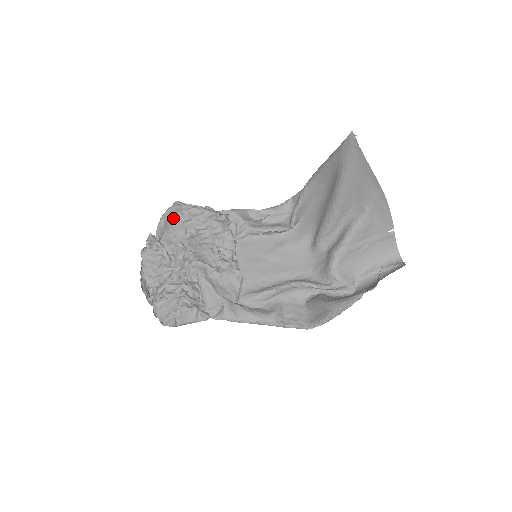
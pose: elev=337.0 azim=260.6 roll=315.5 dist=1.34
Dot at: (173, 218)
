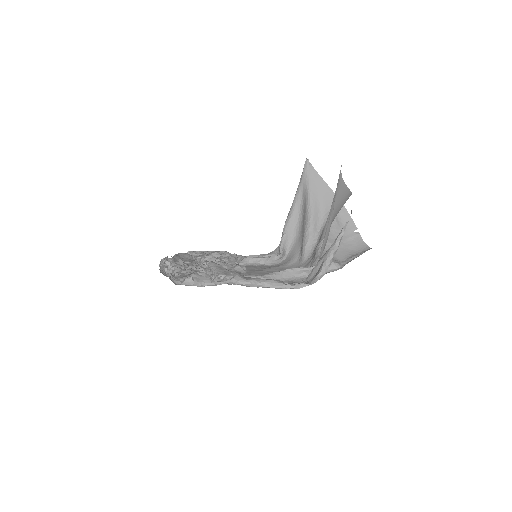
Dot at: (185, 258)
